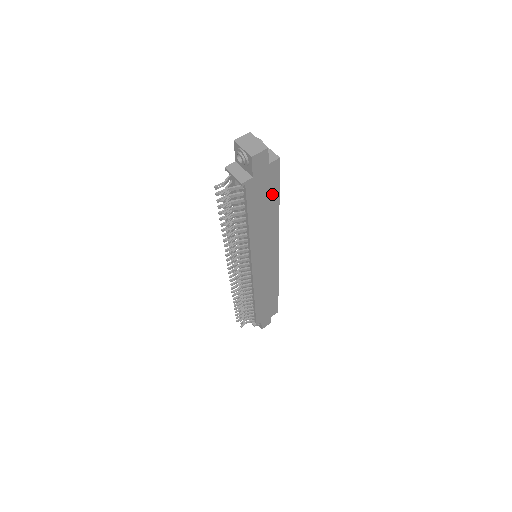
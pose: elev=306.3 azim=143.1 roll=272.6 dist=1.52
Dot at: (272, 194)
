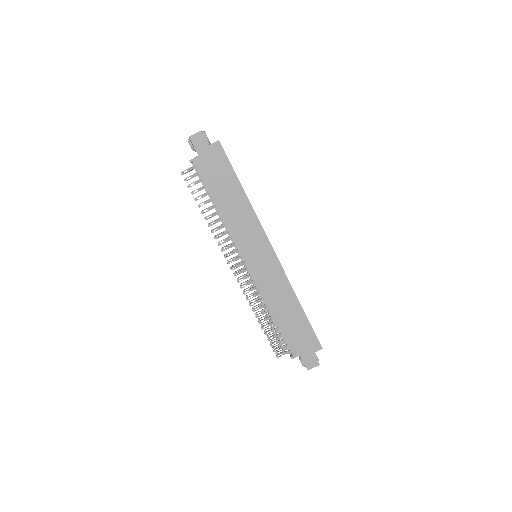
Dot at: (228, 175)
